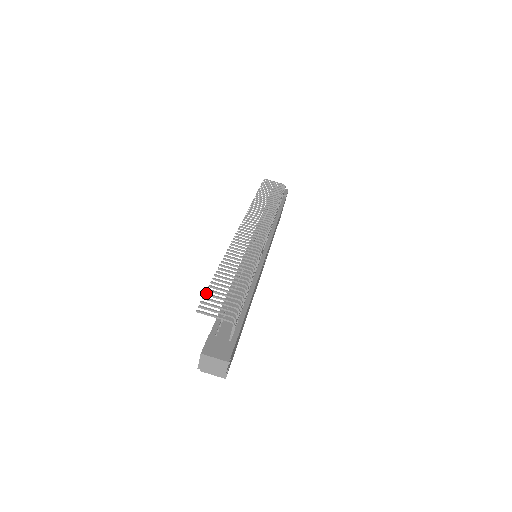
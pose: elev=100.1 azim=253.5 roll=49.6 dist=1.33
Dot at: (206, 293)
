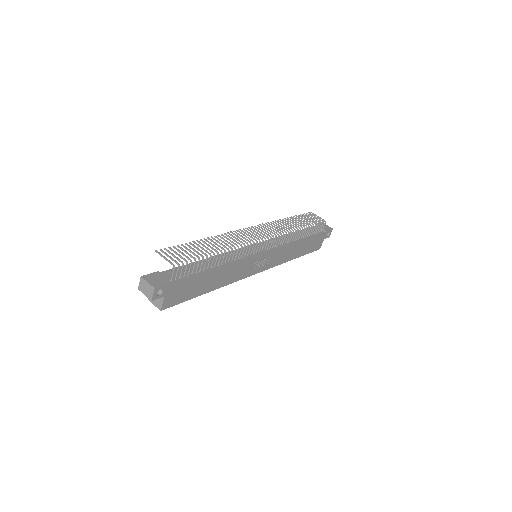
Dot at: (174, 246)
